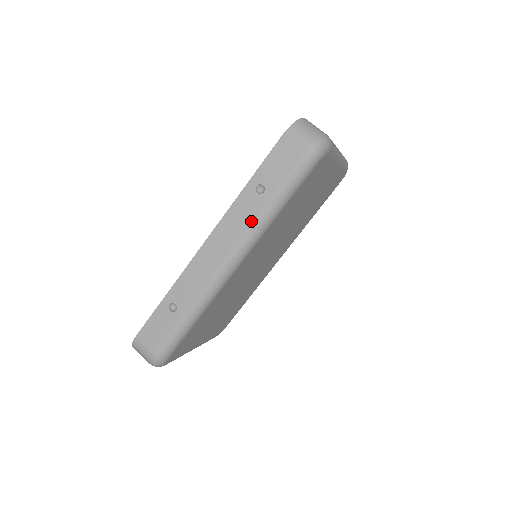
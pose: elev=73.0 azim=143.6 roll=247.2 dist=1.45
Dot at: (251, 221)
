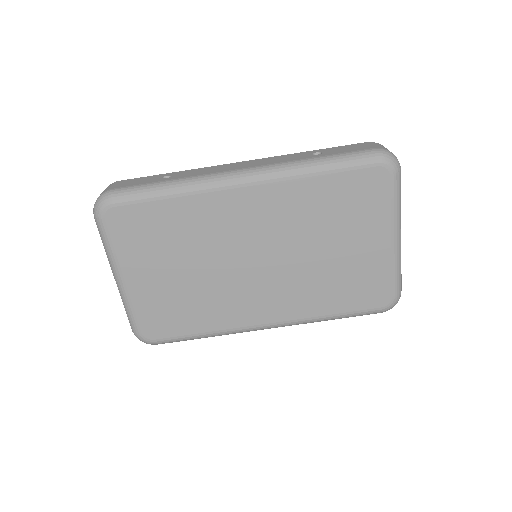
Dot at: (289, 161)
